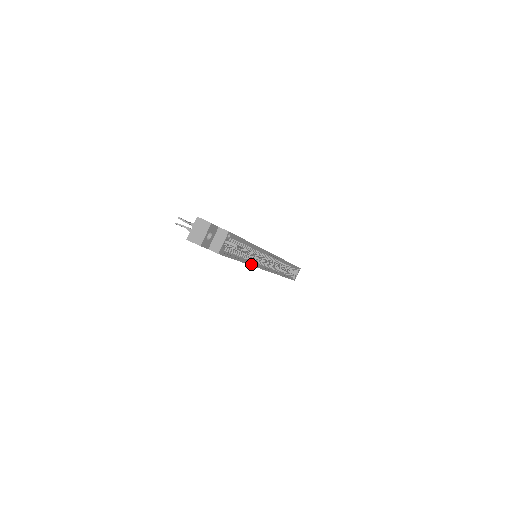
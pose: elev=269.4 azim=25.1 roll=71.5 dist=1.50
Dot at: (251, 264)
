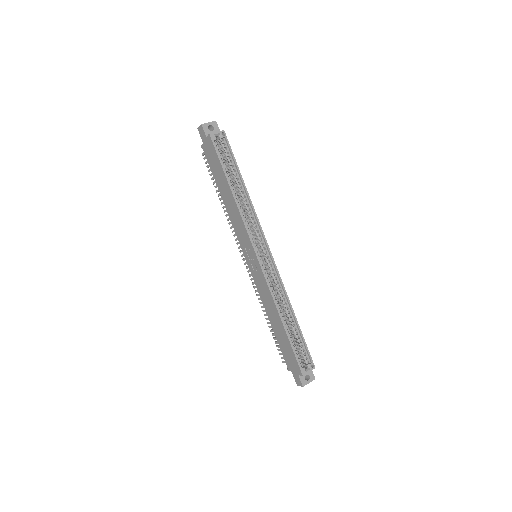
Dot at: (238, 206)
